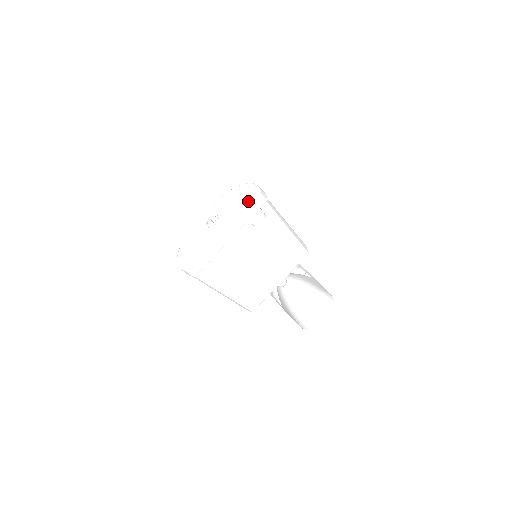
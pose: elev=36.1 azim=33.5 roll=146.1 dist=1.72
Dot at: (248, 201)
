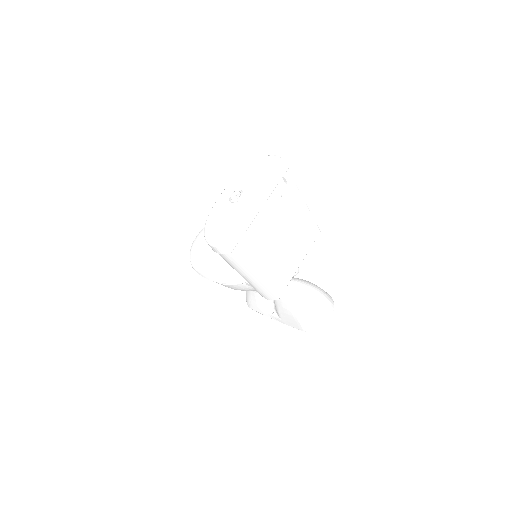
Dot at: (273, 168)
